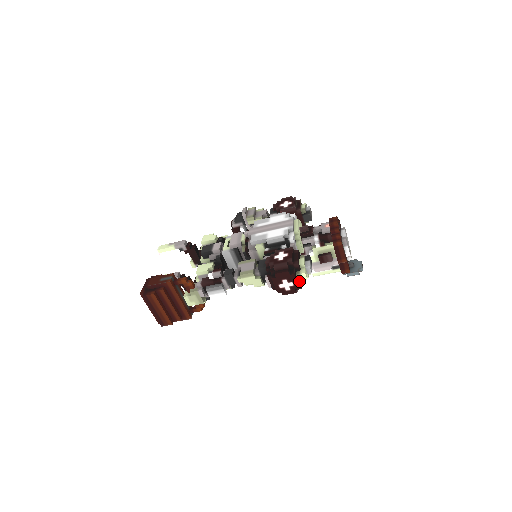
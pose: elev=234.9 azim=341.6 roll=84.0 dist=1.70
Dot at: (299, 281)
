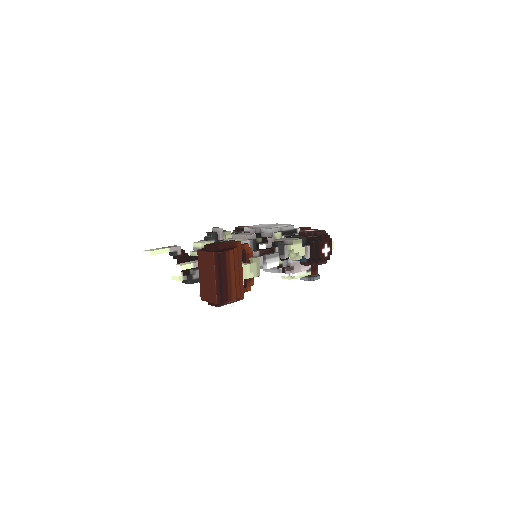
Dot at: occluded
